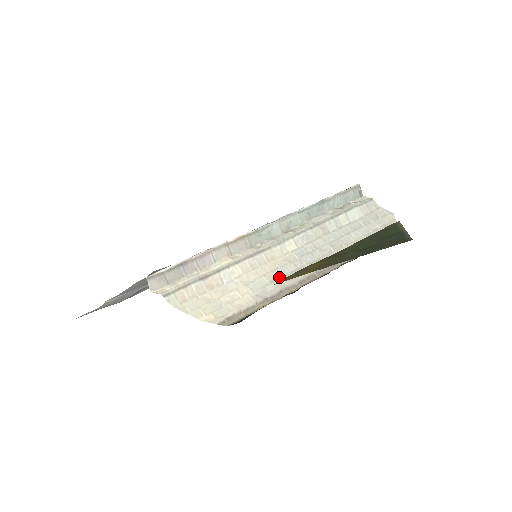
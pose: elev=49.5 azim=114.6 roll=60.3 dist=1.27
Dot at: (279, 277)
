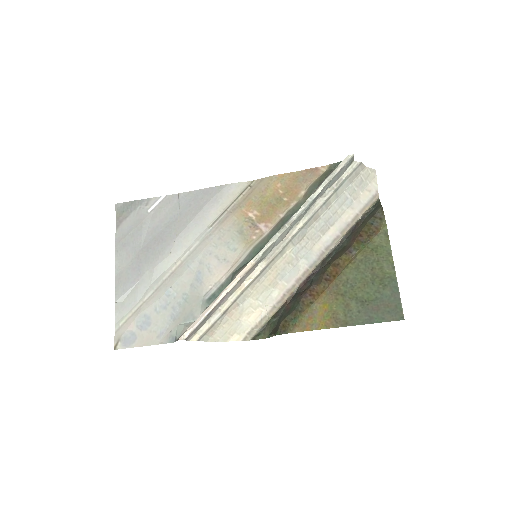
Dot at: (281, 281)
